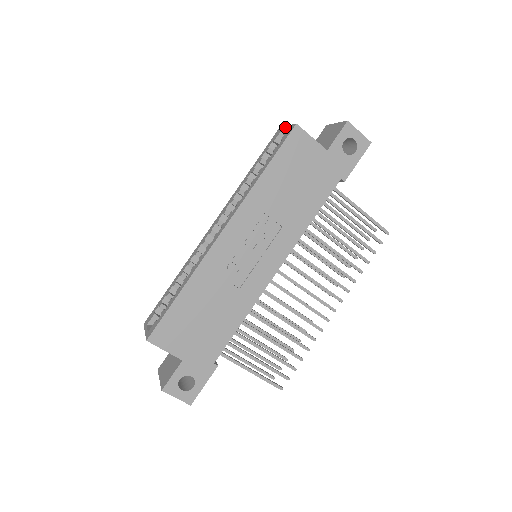
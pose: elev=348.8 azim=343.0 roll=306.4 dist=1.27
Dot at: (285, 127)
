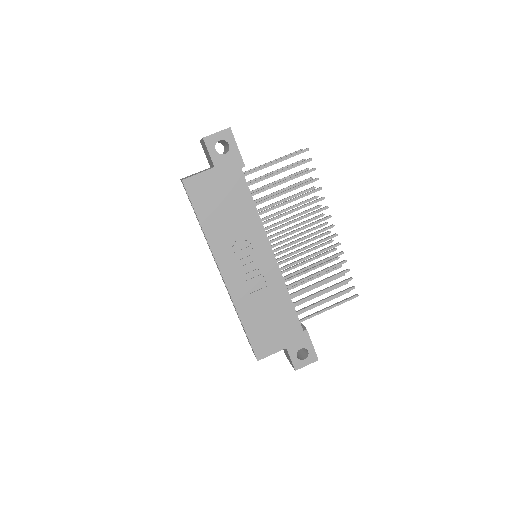
Dot at: occluded
